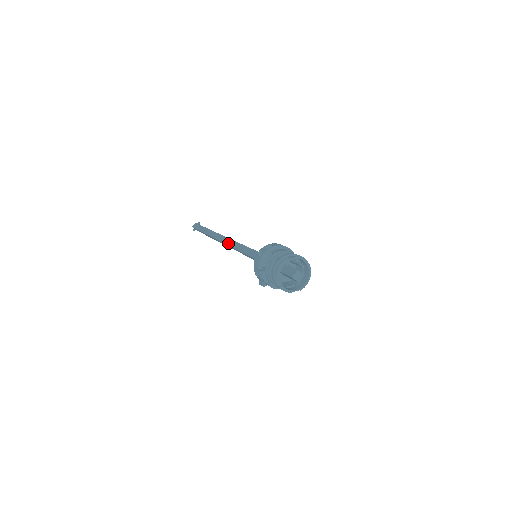
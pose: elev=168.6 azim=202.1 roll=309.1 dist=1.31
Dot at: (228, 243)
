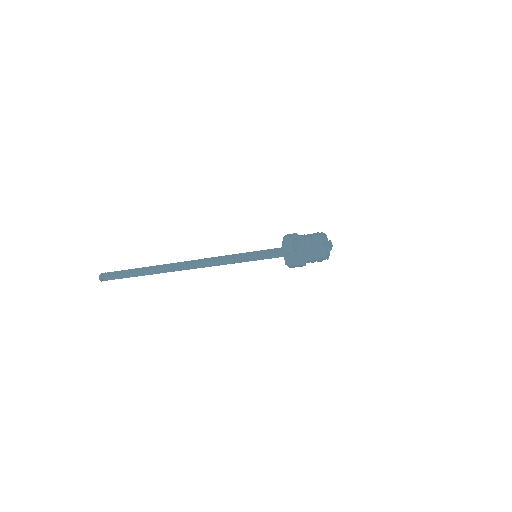
Dot at: (200, 261)
